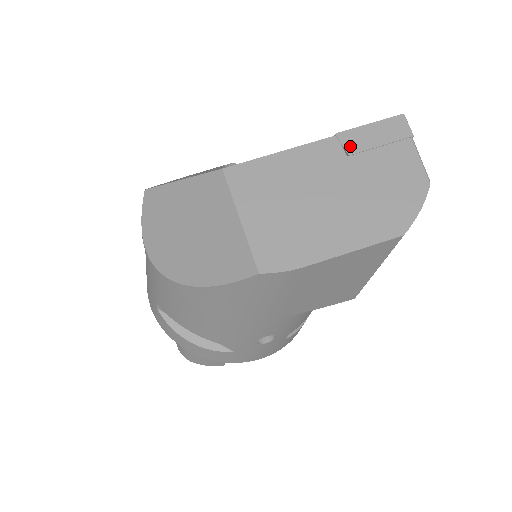
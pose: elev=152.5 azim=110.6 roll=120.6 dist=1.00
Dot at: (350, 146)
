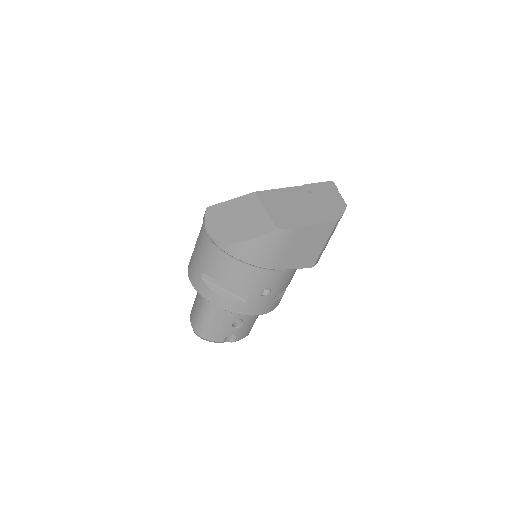
Dot at: (311, 189)
